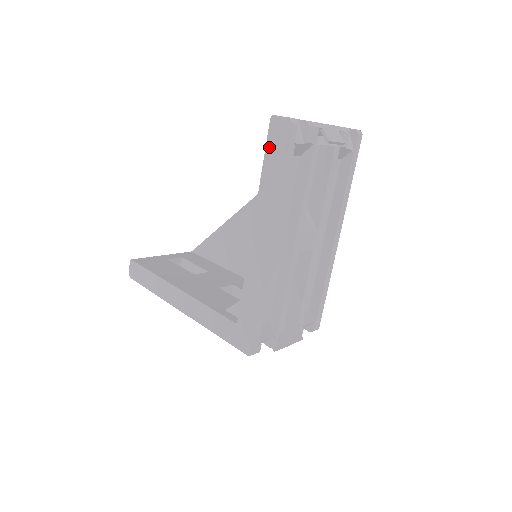
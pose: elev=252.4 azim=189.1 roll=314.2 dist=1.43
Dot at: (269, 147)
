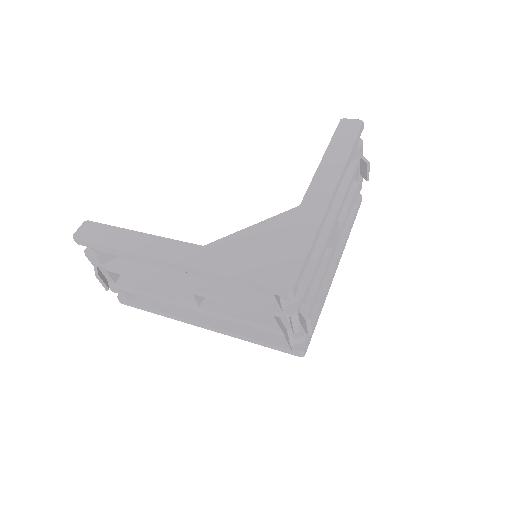
Dot at: (338, 133)
